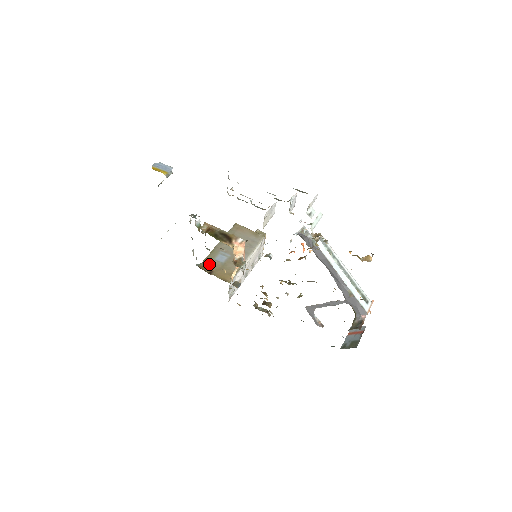
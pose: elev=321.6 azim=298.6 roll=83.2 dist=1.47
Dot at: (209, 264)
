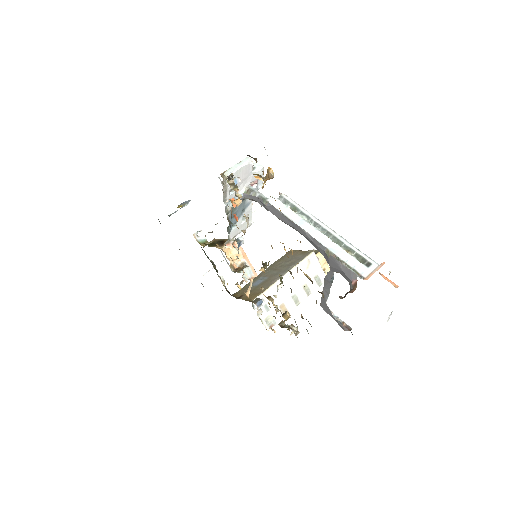
Dot at: (243, 290)
